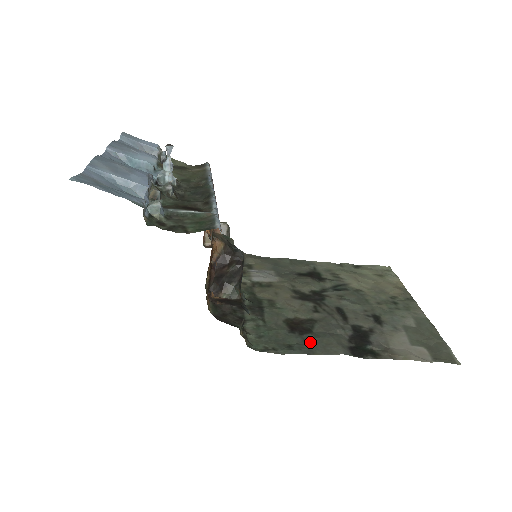
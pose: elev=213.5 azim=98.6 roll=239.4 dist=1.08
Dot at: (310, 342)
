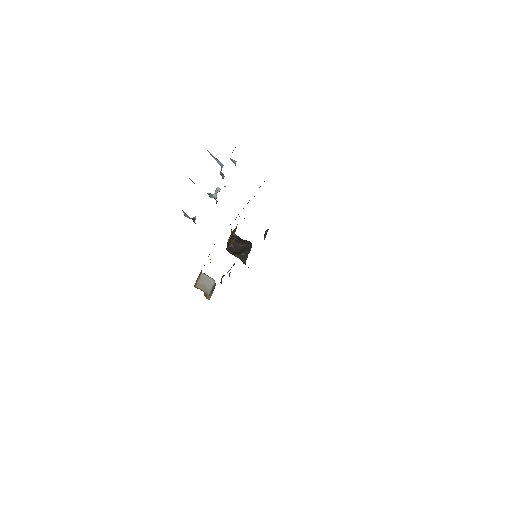
Dot at: occluded
